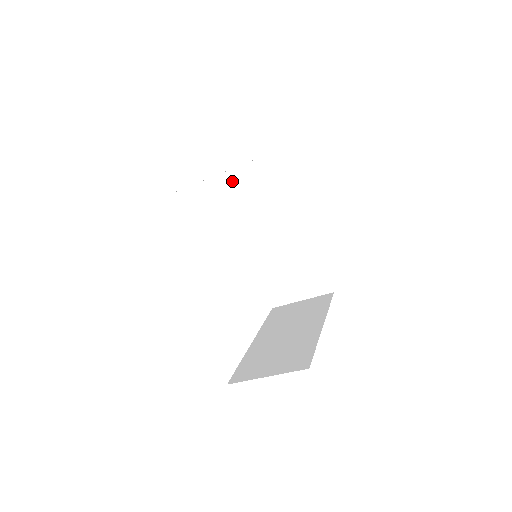
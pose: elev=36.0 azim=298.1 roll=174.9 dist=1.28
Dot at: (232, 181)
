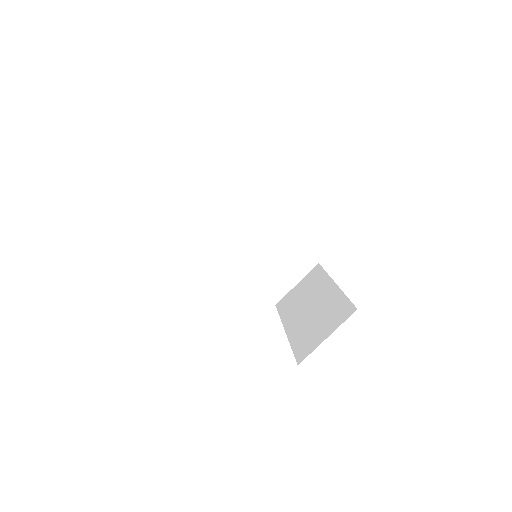
Dot at: (193, 214)
